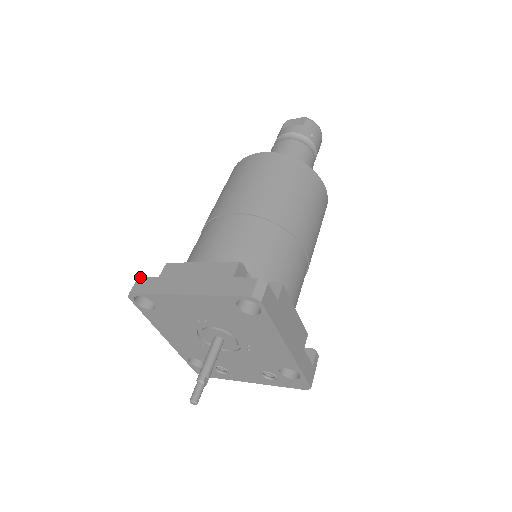
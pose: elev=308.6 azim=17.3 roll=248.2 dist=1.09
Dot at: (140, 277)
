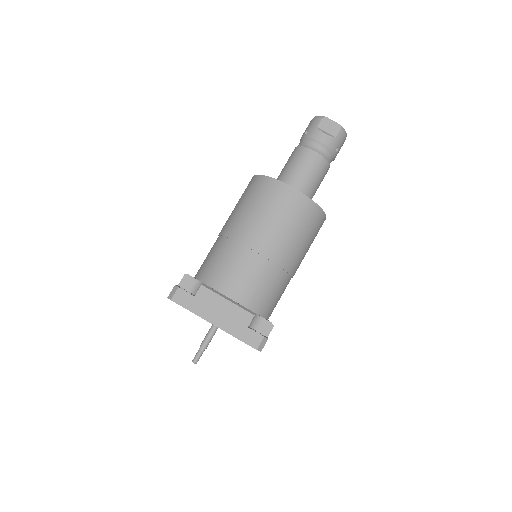
Dot at: (180, 288)
